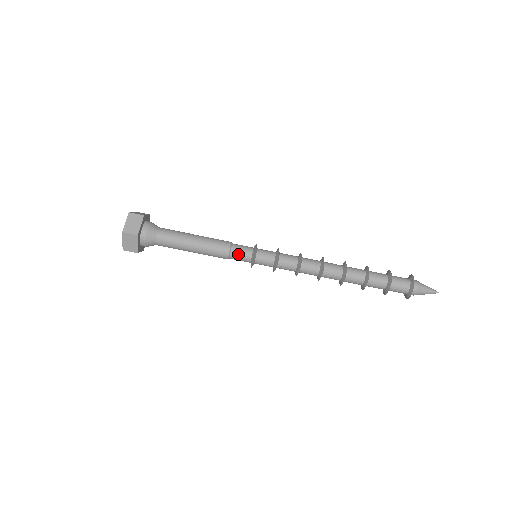
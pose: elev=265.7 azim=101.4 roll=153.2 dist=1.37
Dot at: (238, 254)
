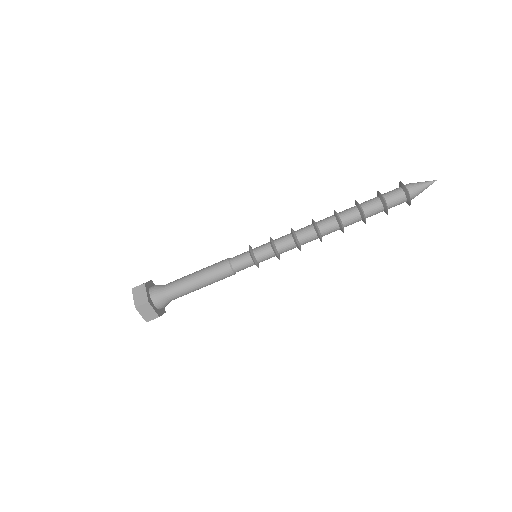
Dot at: (242, 269)
